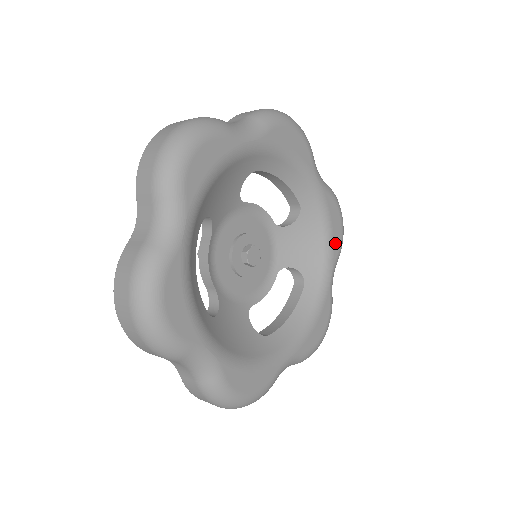
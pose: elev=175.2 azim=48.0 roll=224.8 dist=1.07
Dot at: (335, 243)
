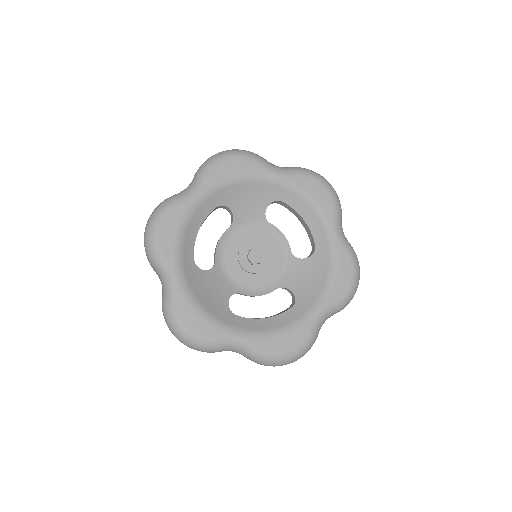
Dot at: (336, 290)
